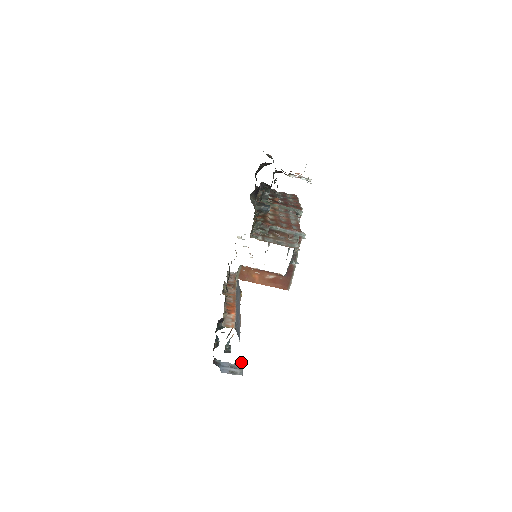
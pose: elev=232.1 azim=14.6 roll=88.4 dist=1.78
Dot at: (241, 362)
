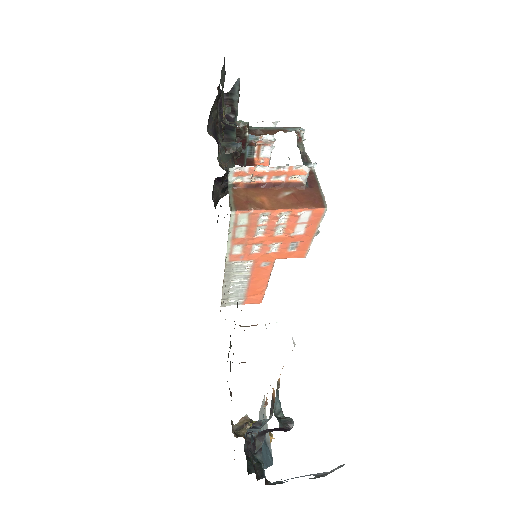
Dot at: occluded
